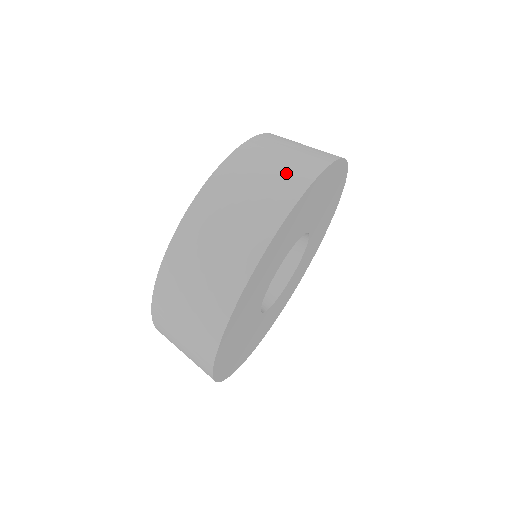
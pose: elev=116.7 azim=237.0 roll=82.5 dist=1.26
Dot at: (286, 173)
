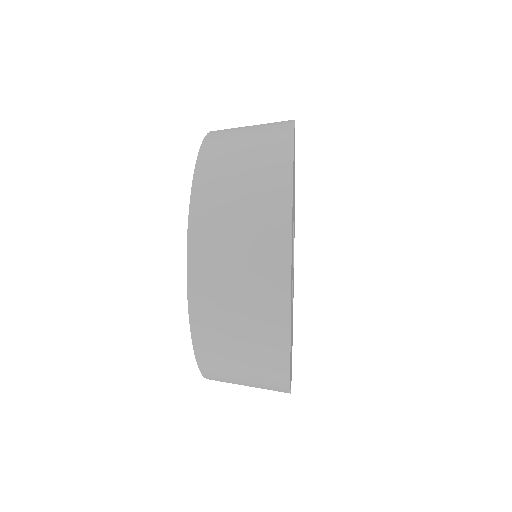
Dot at: occluded
